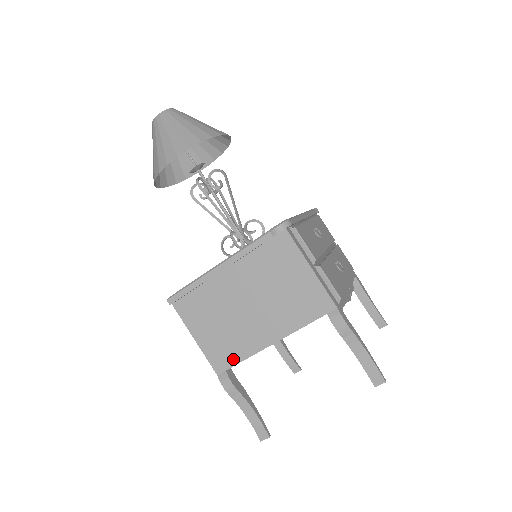
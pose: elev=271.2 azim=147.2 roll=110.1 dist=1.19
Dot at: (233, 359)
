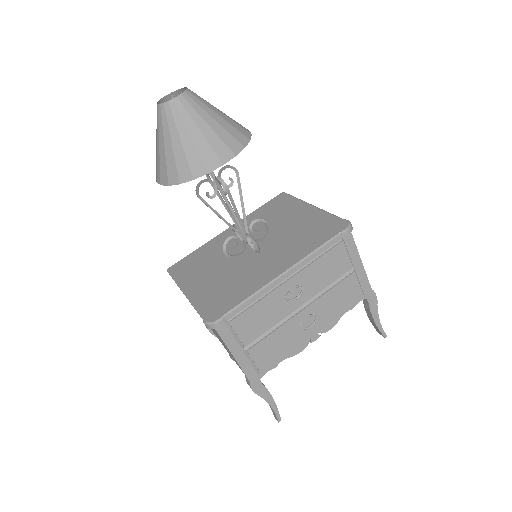
Dot at: occluded
